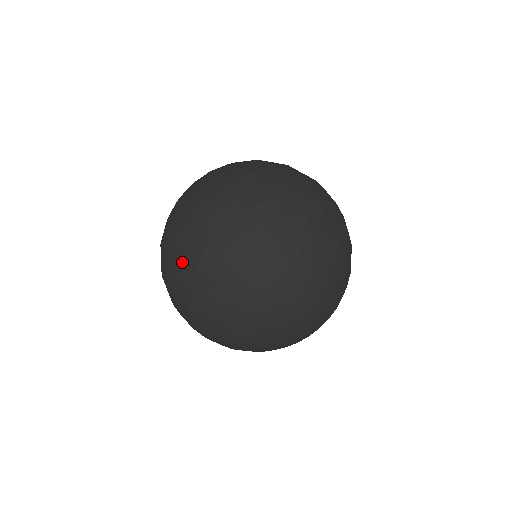
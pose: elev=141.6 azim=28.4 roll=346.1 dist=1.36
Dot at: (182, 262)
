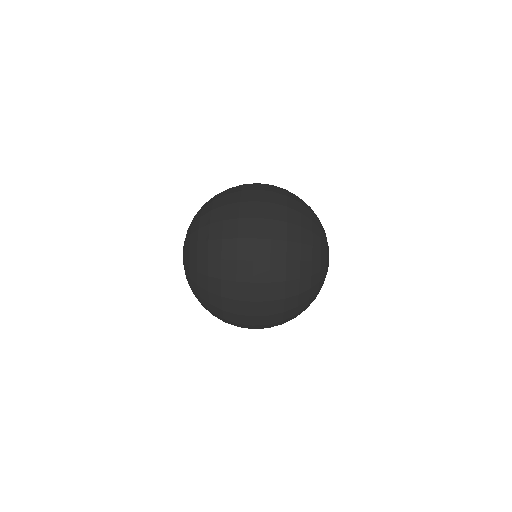
Dot at: (273, 266)
